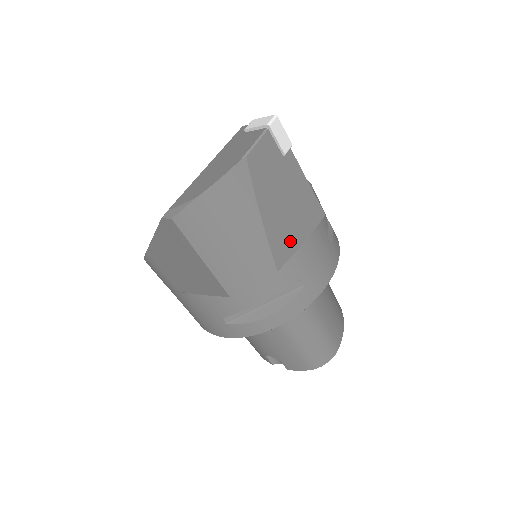
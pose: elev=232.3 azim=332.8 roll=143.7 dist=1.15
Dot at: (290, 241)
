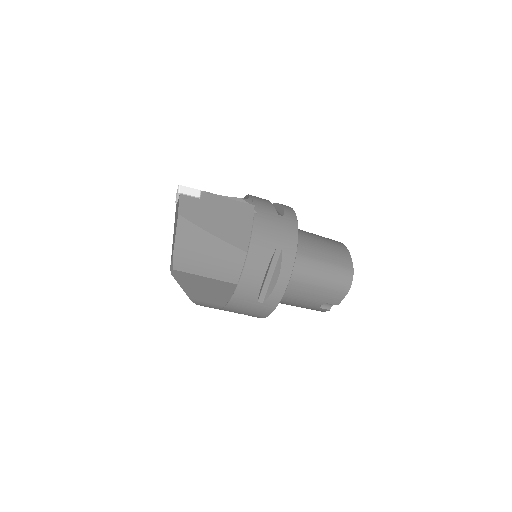
Dot at: (242, 233)
